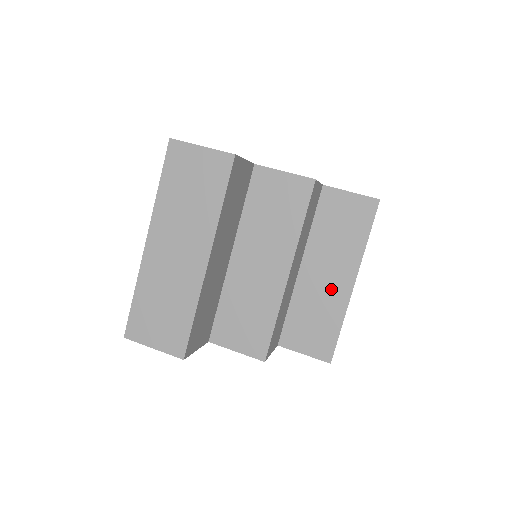
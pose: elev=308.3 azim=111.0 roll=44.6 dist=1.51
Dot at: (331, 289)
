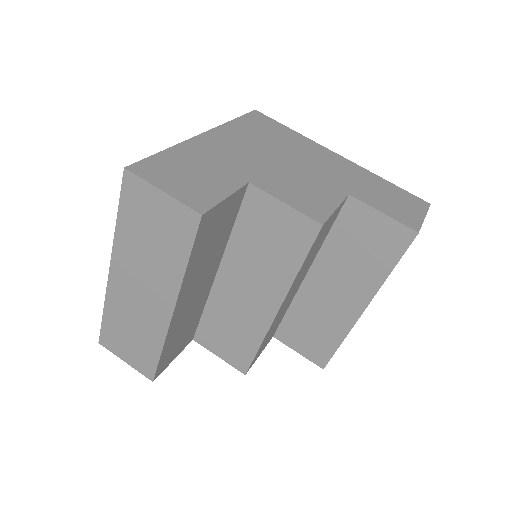
Dot at: (337, 307)
